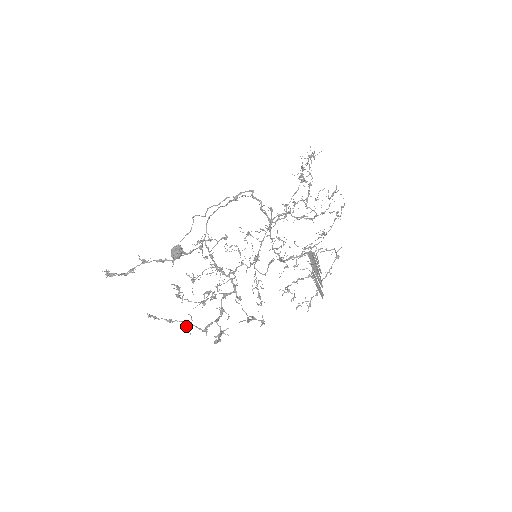
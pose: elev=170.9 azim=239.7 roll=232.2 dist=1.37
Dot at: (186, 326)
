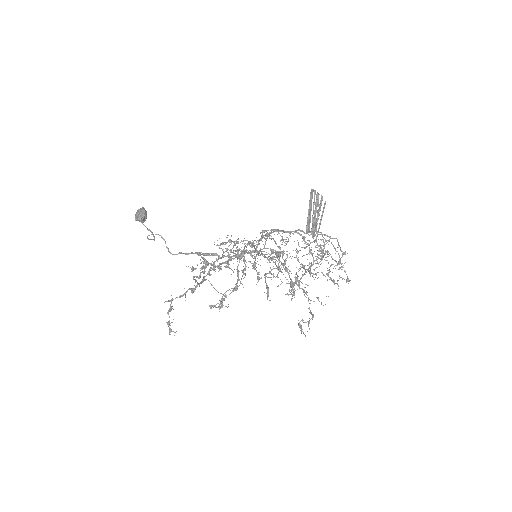
Dot at: occluded
